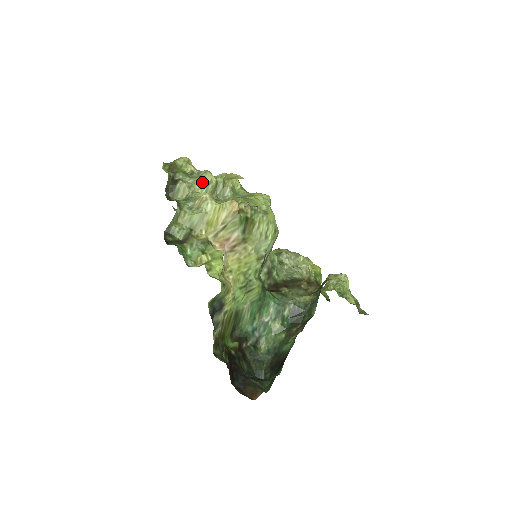
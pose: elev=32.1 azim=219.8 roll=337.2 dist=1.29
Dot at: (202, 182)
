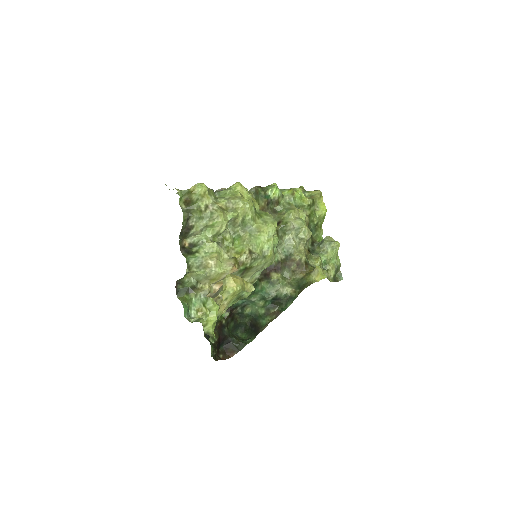
Dot at: (213, 226)
